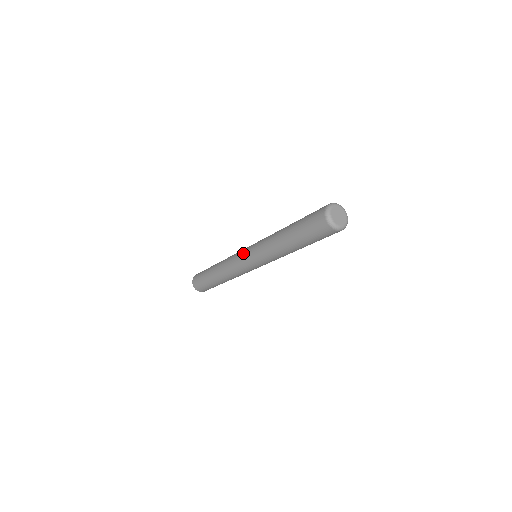
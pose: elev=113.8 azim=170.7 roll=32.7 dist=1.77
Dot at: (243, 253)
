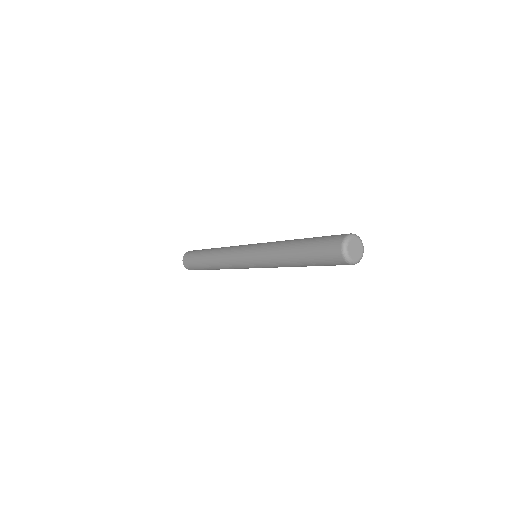
Dot at: (248, 245)
